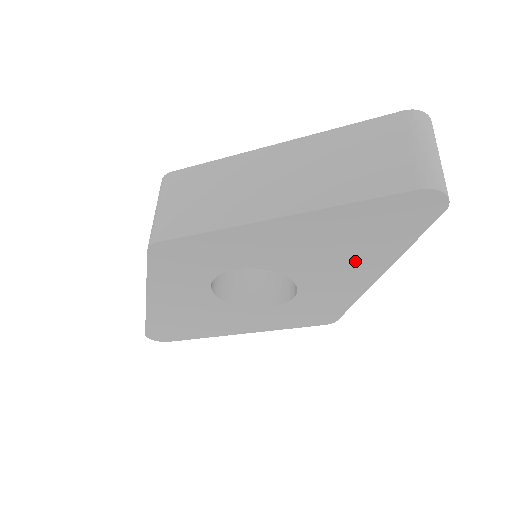
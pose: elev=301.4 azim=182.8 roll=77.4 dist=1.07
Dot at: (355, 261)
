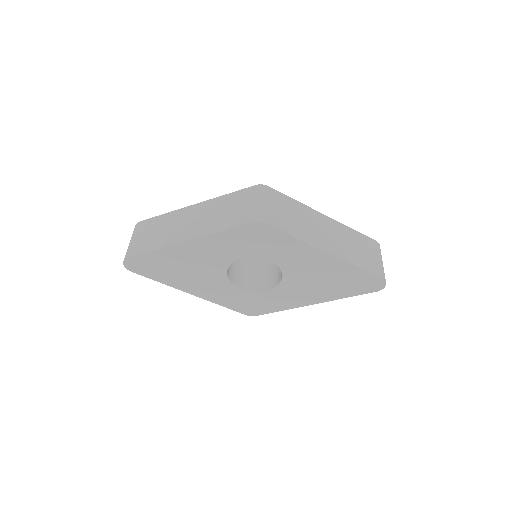
Dot at: (319, 291)
